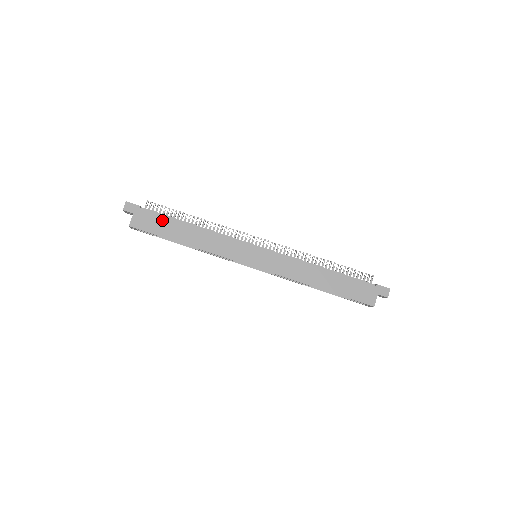
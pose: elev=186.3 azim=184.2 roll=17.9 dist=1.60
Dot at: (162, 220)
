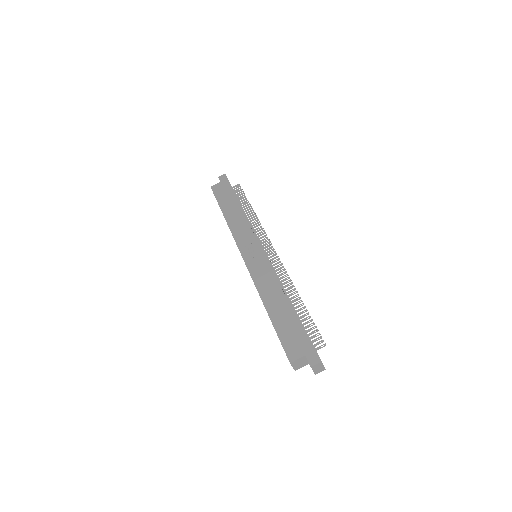
Dot at: (229, 194)
